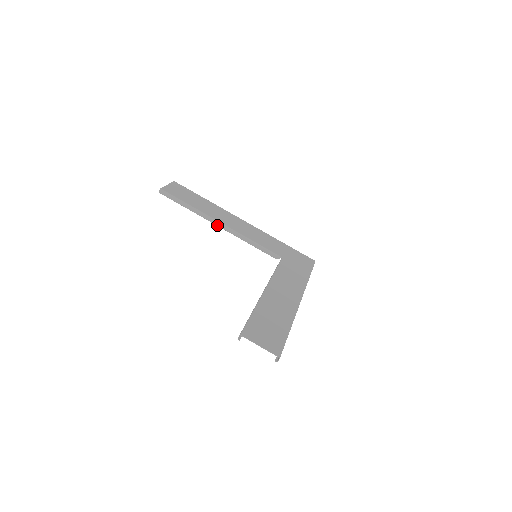
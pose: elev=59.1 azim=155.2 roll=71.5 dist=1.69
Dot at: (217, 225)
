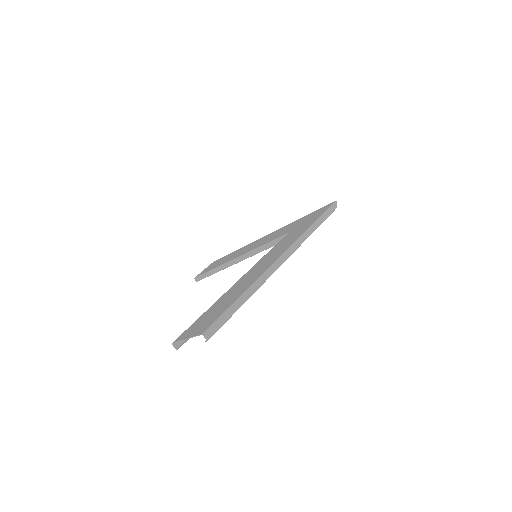
Dot at: (236, 263)
